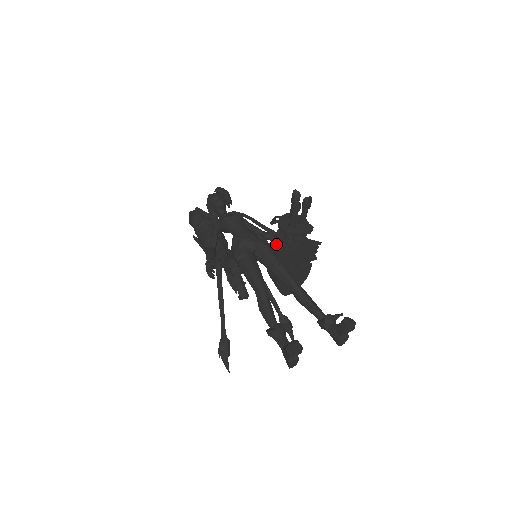
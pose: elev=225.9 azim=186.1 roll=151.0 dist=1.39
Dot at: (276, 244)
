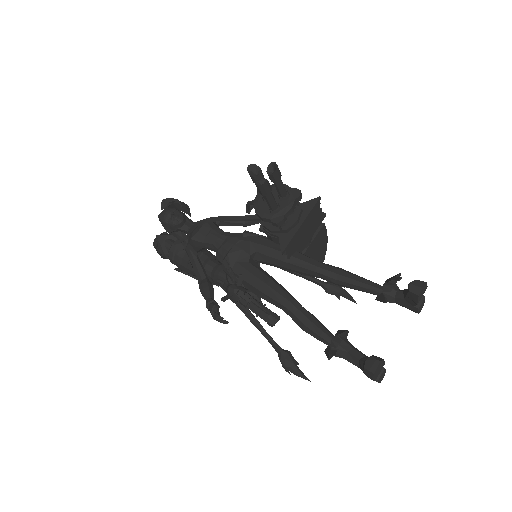
Dot at: (269, 235)
